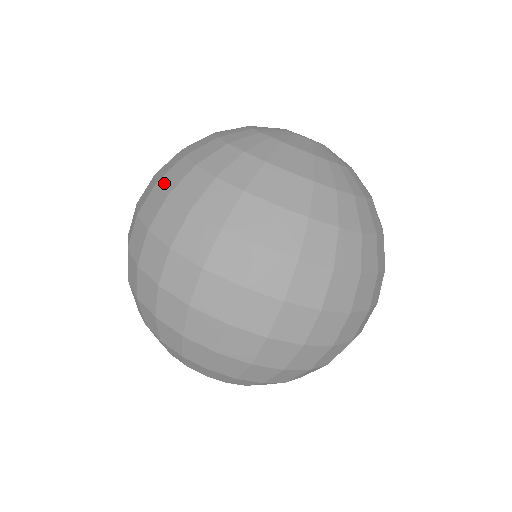
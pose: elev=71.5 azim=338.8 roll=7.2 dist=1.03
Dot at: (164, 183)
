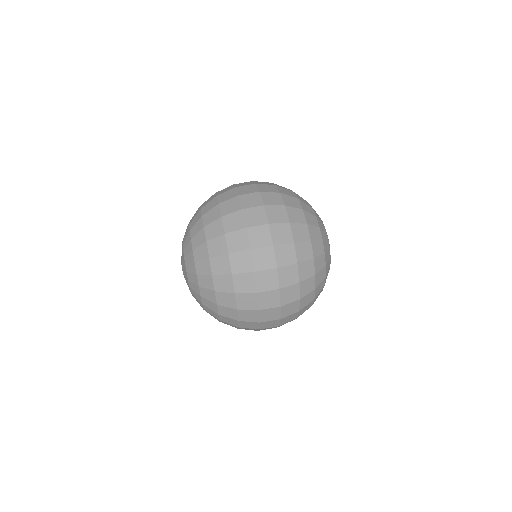
Dot at: (280, 189)
